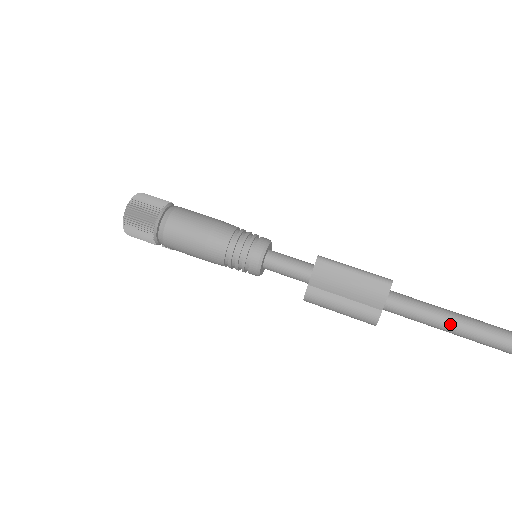
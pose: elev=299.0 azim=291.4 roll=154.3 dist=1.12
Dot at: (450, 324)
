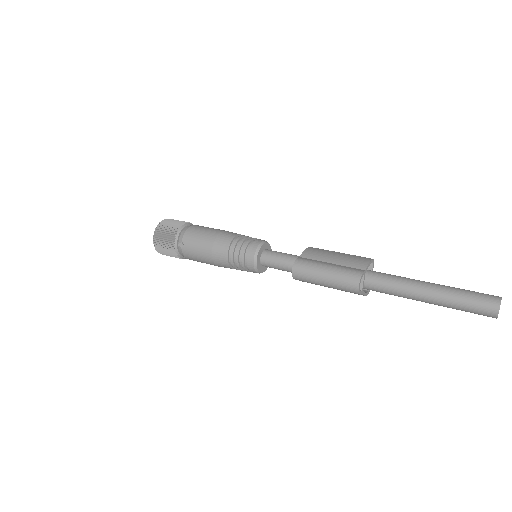
Dot at: (430, 284)
